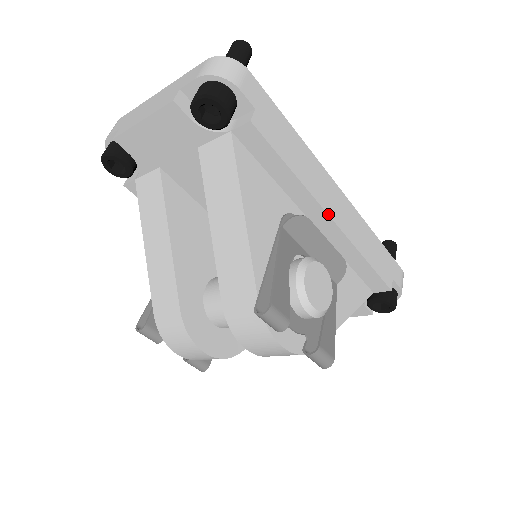
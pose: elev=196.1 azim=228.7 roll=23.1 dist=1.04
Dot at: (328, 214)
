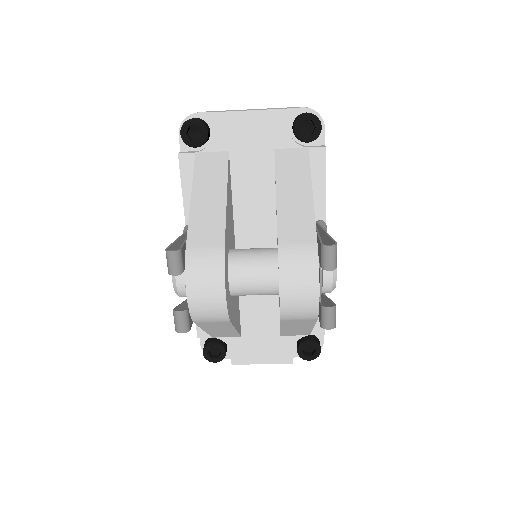
Dot at: occluded
